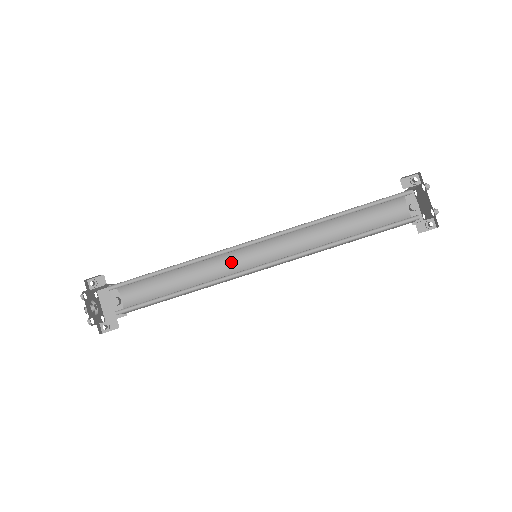
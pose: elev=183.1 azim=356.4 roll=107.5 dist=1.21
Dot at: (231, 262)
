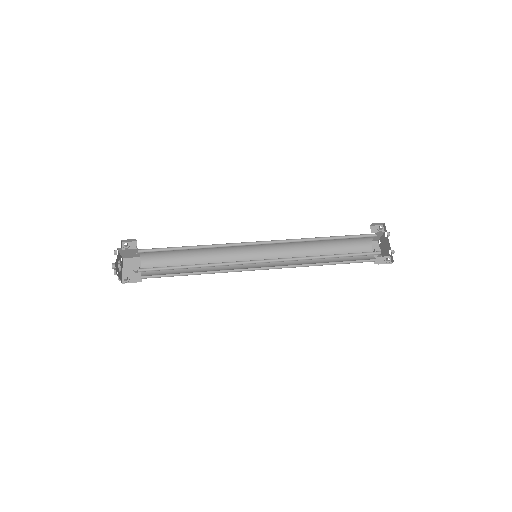
Dot at: (235, 260)
